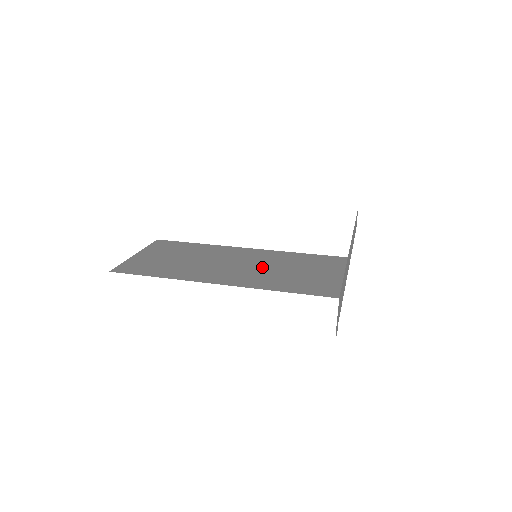
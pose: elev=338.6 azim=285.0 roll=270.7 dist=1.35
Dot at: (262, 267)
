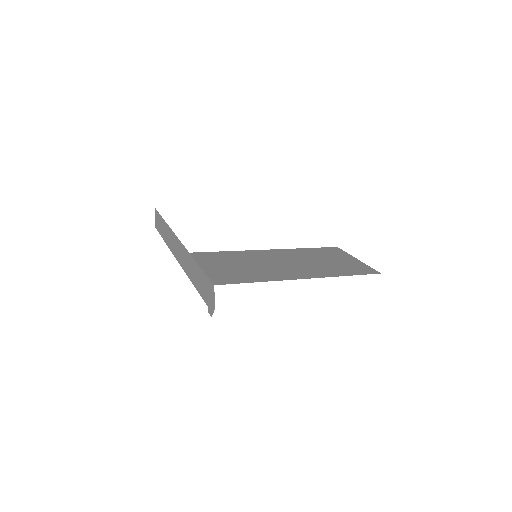
Dot at: (306, 262)
